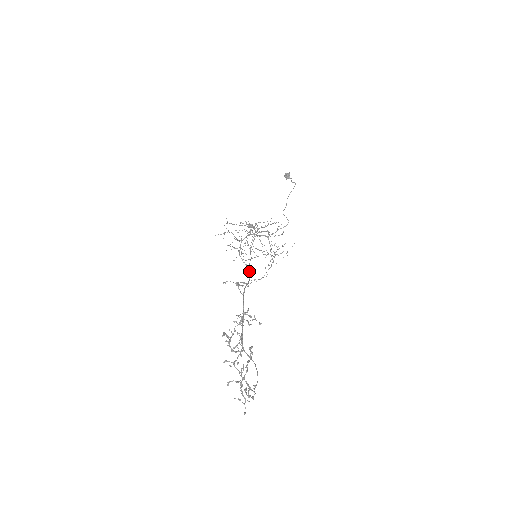
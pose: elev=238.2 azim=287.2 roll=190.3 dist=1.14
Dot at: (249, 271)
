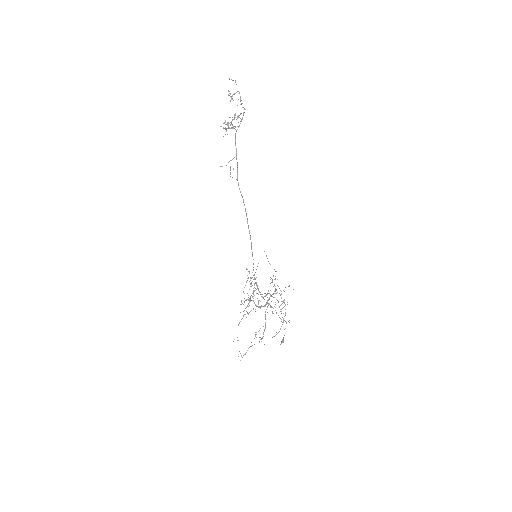
Dot at: occluded
